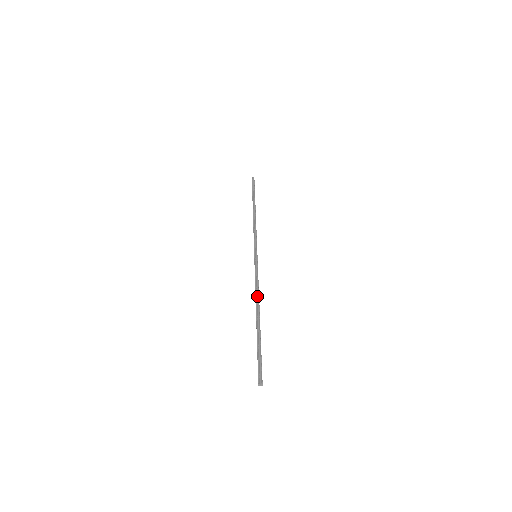
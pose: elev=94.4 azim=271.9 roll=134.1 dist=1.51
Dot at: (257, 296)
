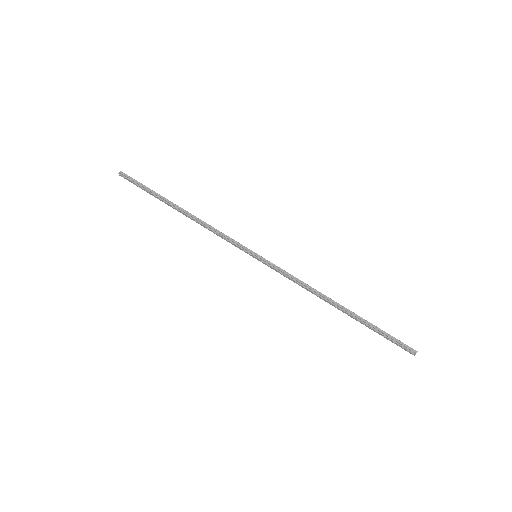
Dot at: (314, 291)
